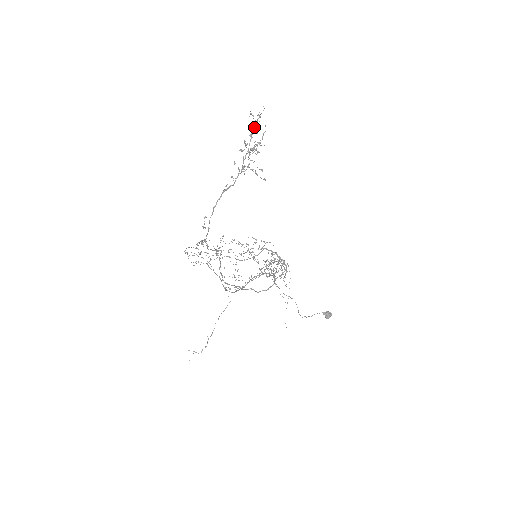
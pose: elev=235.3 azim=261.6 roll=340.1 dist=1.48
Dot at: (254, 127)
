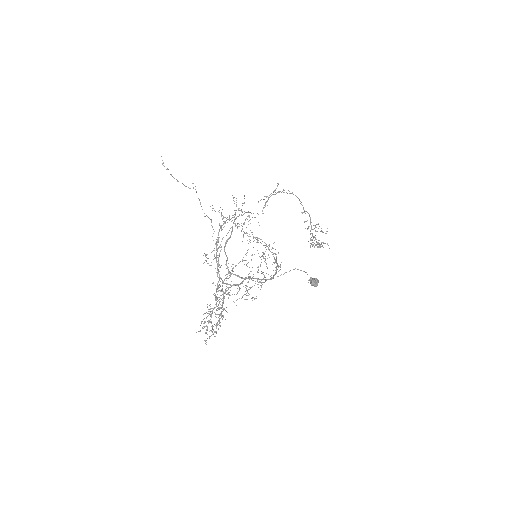
Dot at: occluded
